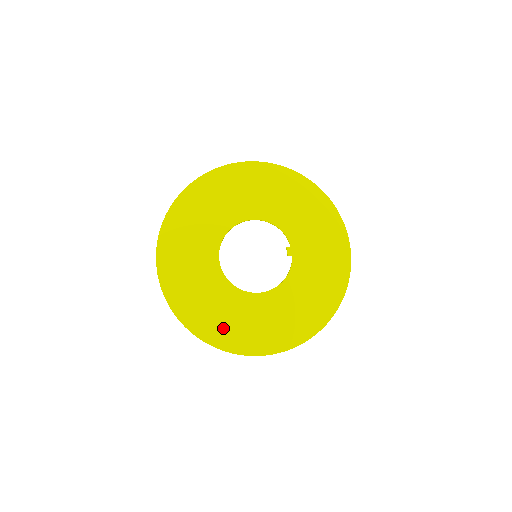
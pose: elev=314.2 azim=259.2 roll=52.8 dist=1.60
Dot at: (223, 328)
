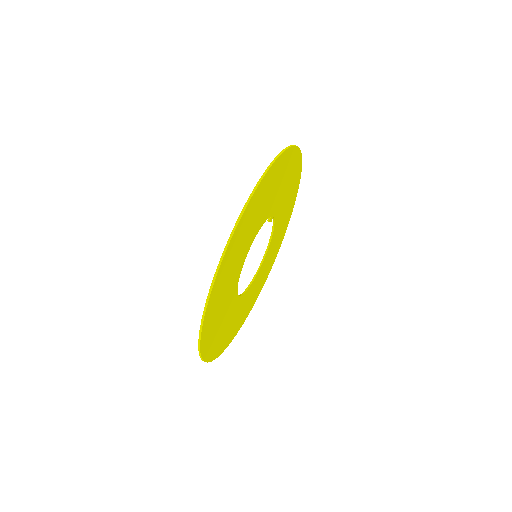
Dot at: occluded
